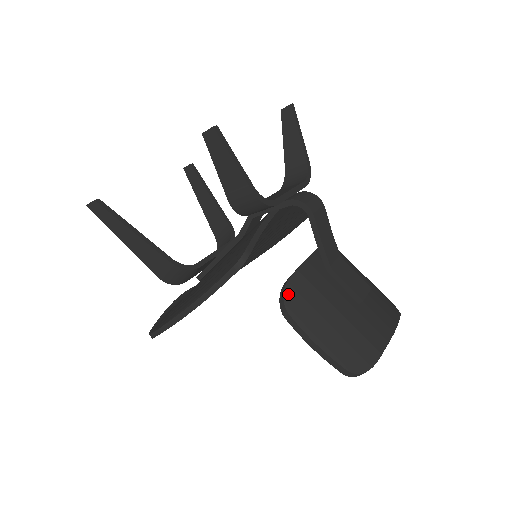
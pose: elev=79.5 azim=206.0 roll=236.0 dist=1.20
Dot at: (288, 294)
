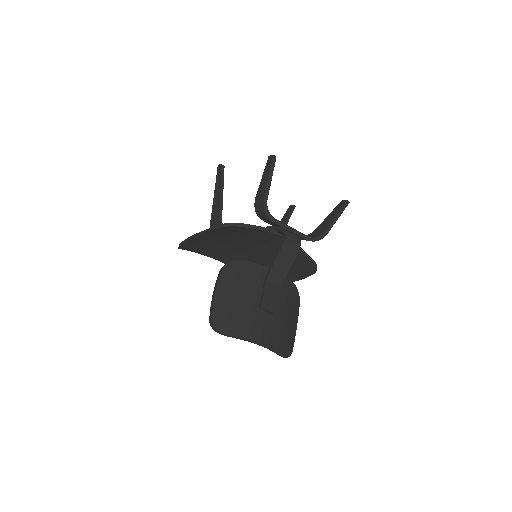
Dot at: (233, 264)
